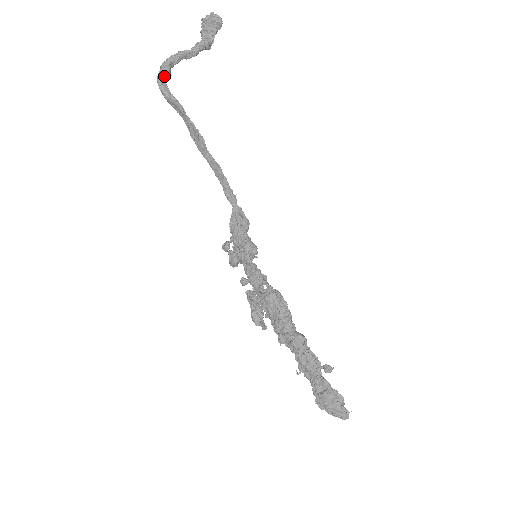
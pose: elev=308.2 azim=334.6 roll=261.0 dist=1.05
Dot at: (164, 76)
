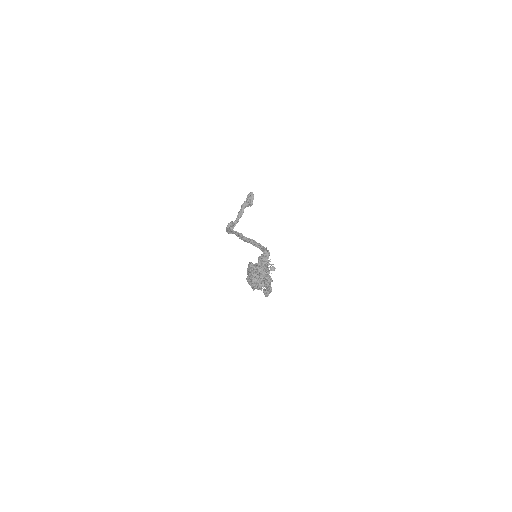
Dot at: (228, 227)
